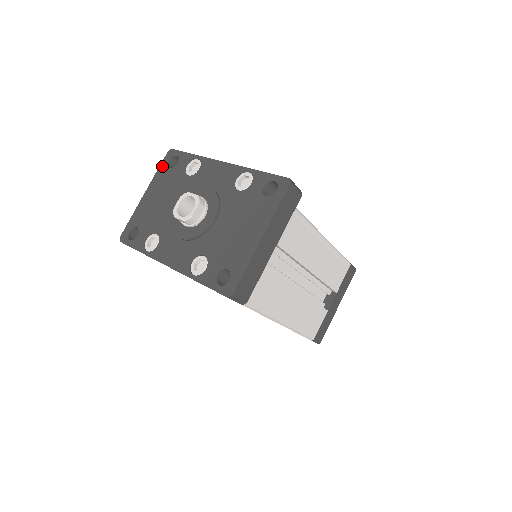
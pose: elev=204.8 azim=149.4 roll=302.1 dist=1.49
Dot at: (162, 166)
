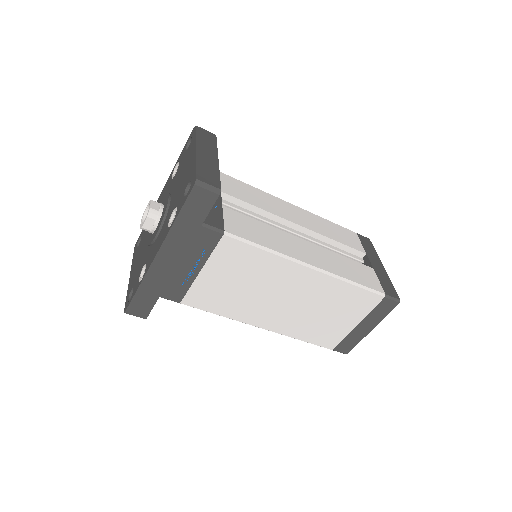
Dot at: (134, 254)
